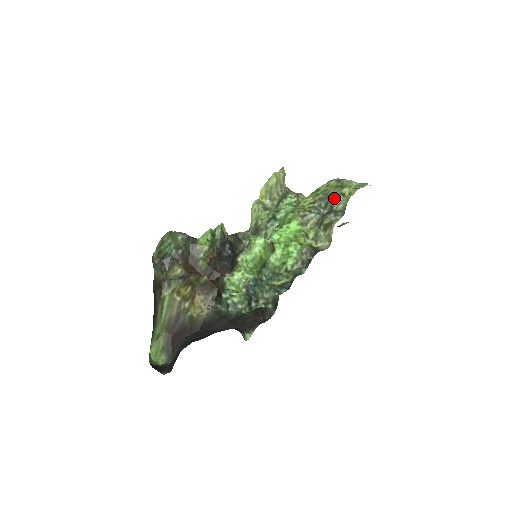
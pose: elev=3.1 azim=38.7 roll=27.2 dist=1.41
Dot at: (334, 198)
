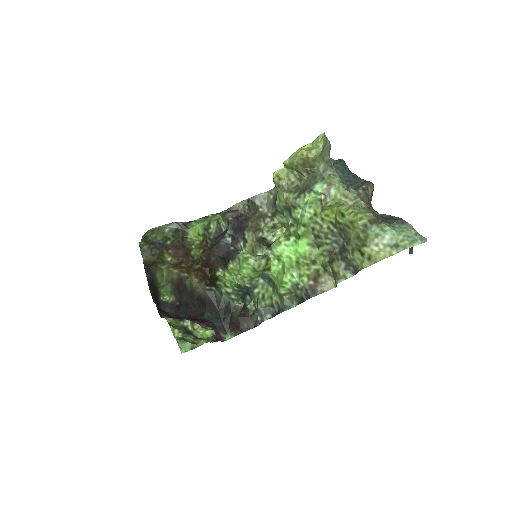
Dot at: (351, 248)
